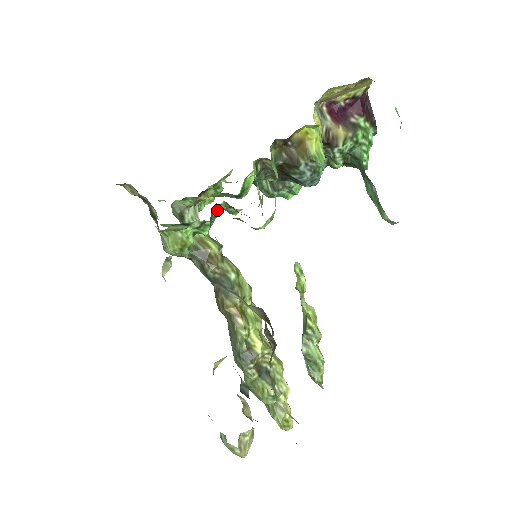
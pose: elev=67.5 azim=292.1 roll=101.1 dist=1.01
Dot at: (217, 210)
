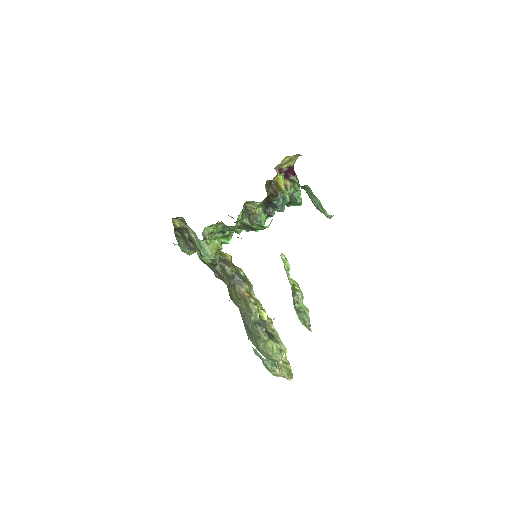
Dot at: (236, 226)
